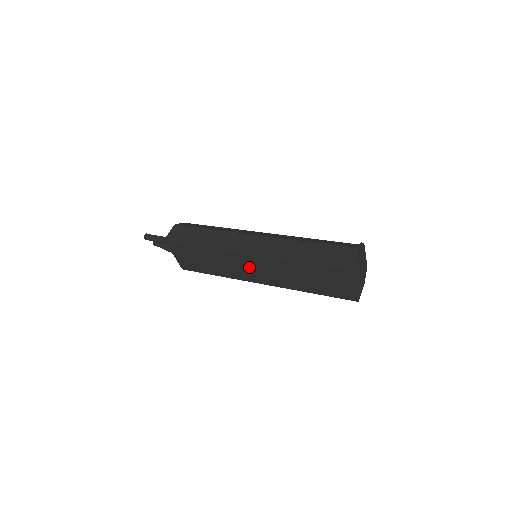
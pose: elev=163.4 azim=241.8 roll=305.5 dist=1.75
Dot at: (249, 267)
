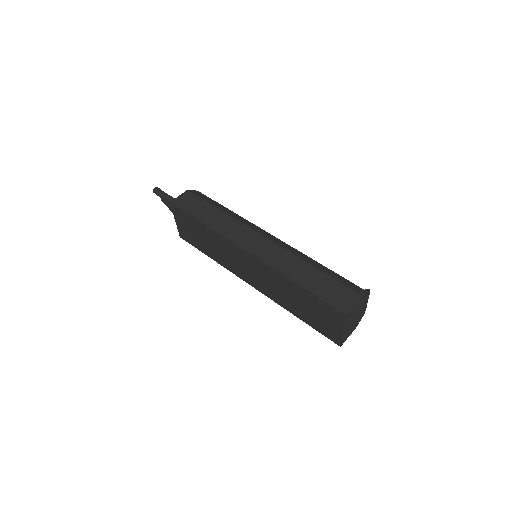
Dot at: (244, 265)
